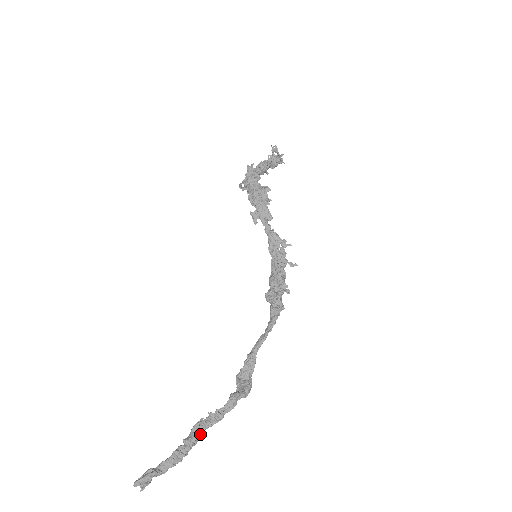
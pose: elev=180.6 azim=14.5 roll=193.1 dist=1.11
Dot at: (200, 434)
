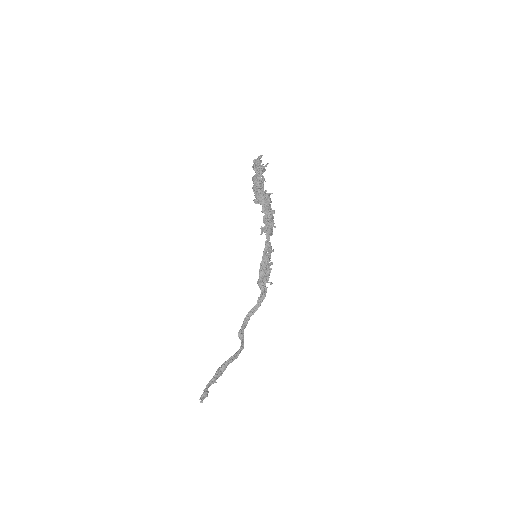
Dot at: (226, 367)
